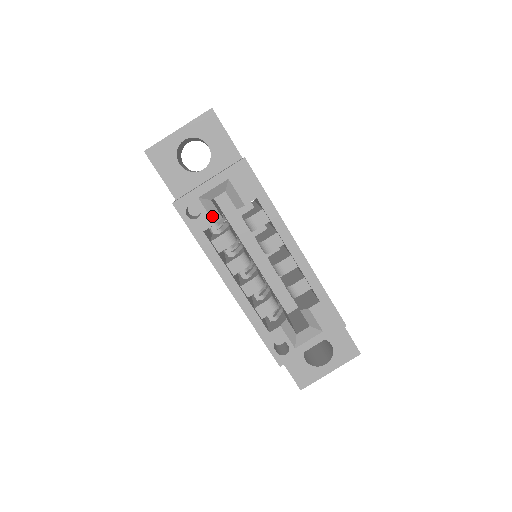
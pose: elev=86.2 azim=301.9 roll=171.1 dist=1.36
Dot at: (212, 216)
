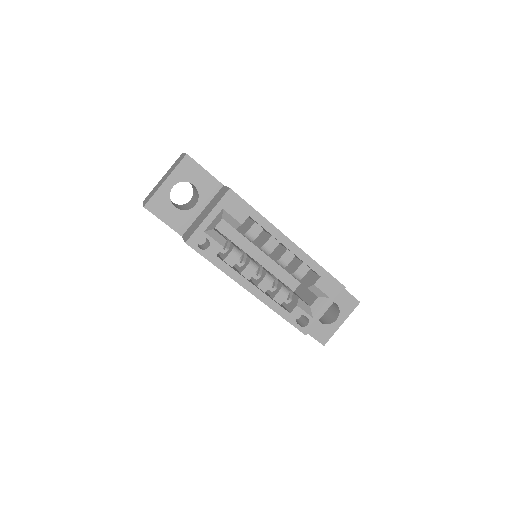
Dot at: (219, 242)
